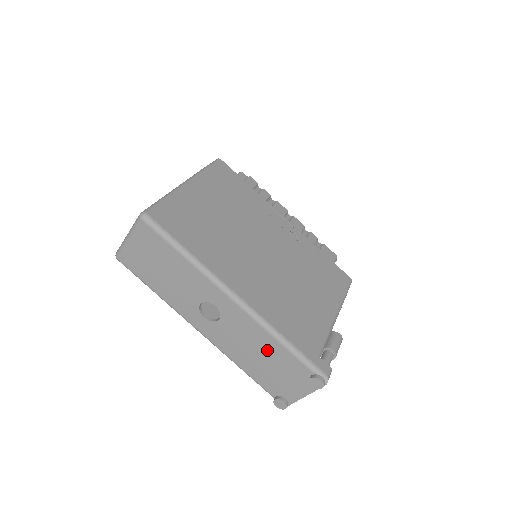
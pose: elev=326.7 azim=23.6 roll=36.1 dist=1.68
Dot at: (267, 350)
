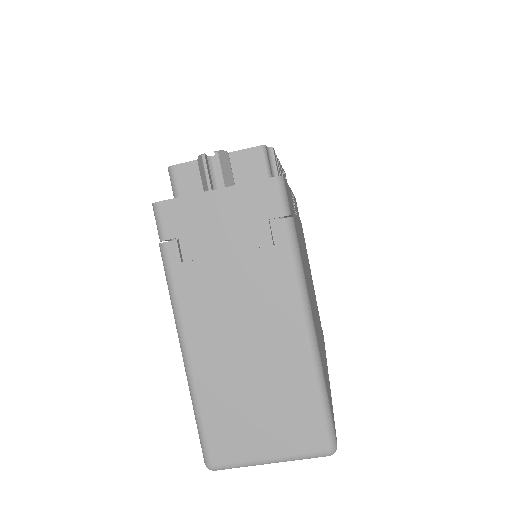
Dot at: occluded
